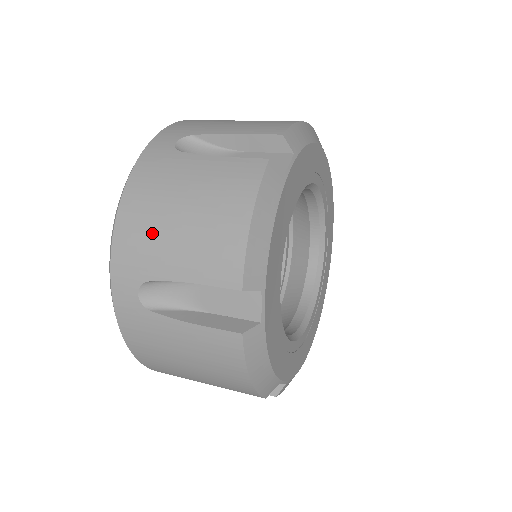
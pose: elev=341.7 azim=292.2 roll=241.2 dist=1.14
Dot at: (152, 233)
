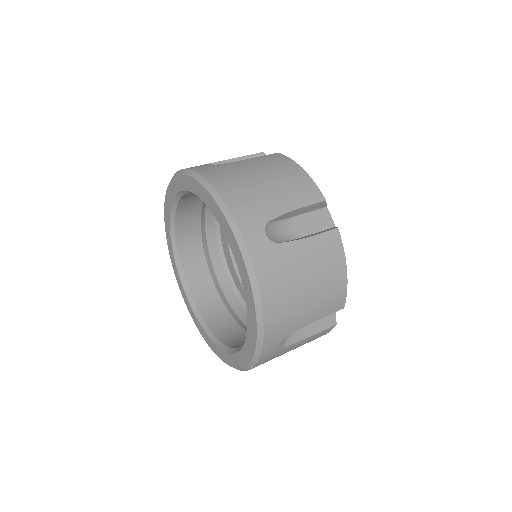
Dot at: (253, 193)
